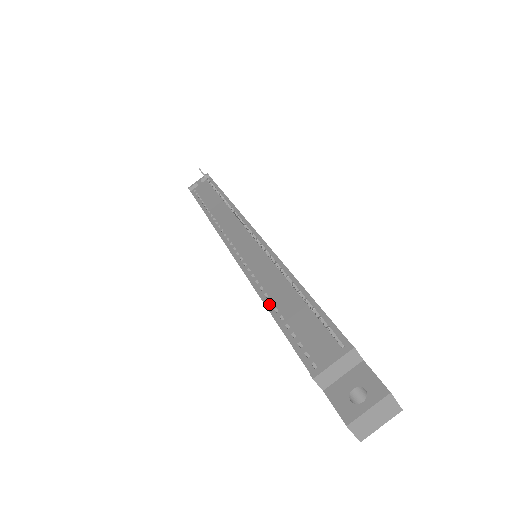
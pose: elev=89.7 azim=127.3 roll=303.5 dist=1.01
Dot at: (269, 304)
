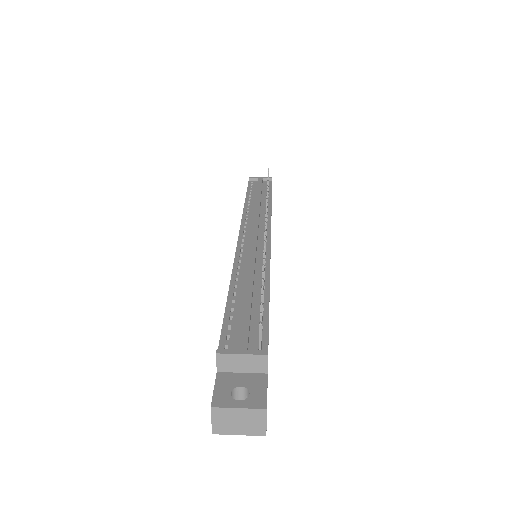
Dot at: (233, 286)
